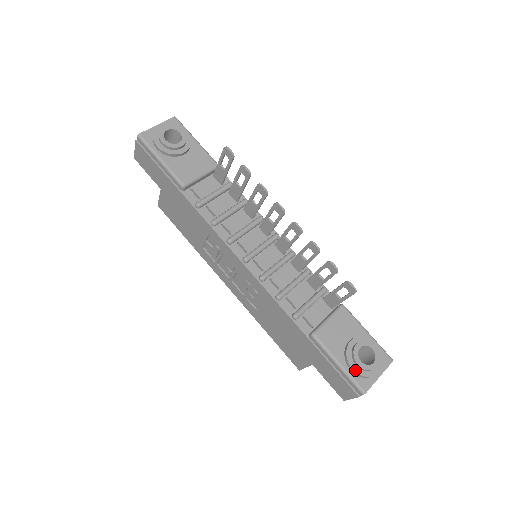
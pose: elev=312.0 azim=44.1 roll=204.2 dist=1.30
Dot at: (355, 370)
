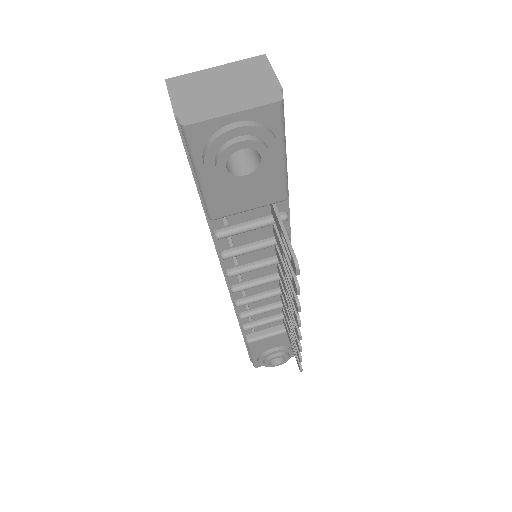
Dot at: (260, 364)
